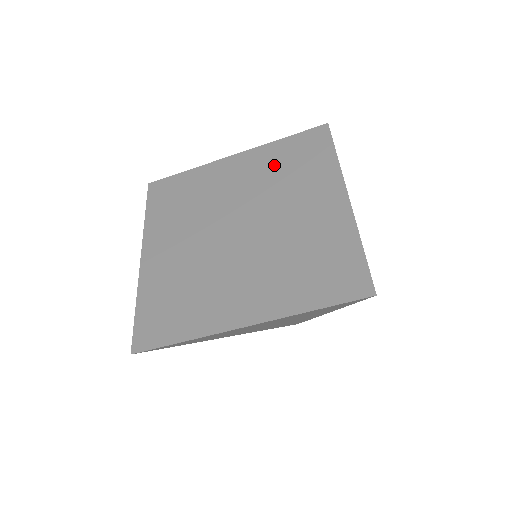
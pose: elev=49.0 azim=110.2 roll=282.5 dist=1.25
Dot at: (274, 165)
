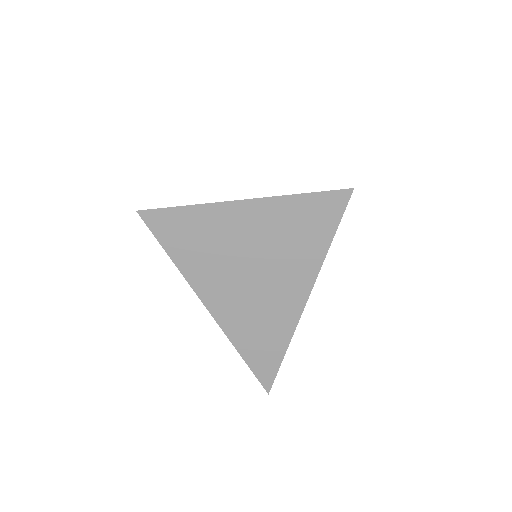
Dot at: occluded
